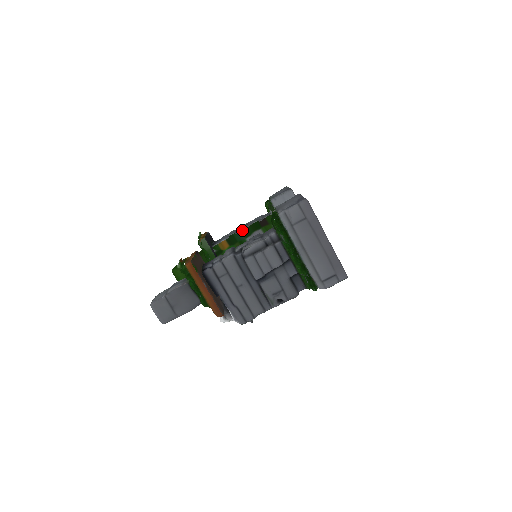
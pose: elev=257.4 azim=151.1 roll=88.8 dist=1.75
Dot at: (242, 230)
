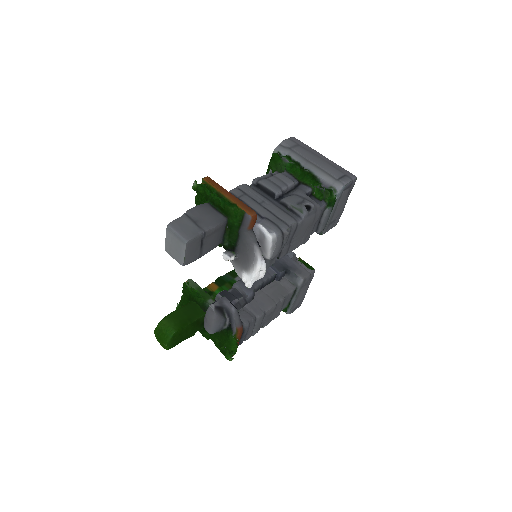
Dot at: (228, 273)
